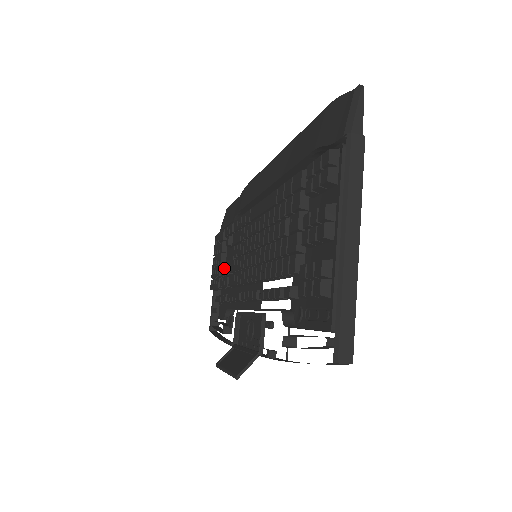
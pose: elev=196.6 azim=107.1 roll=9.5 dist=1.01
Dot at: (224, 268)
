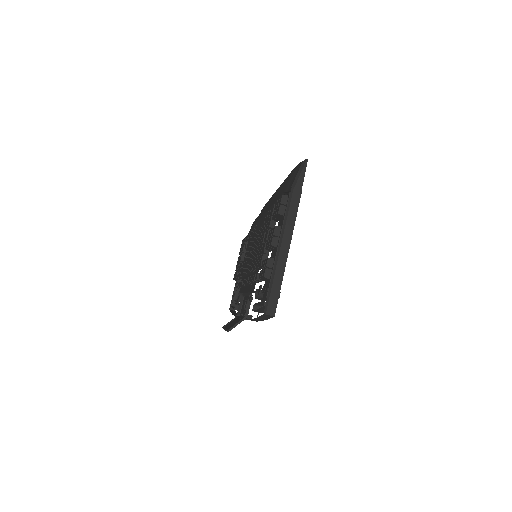
Dot at: occluded
